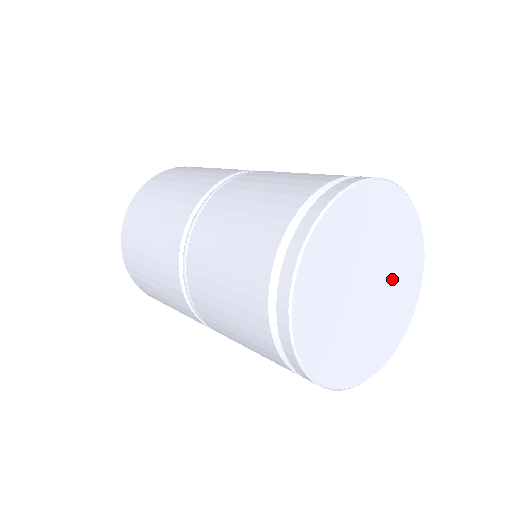
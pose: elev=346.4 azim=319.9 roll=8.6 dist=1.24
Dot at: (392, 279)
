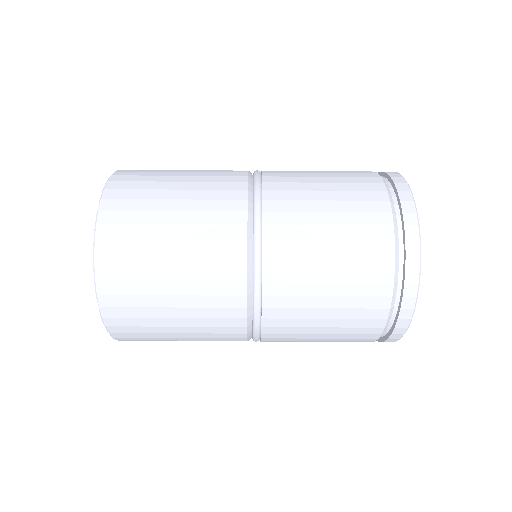
Dot at: occluded
